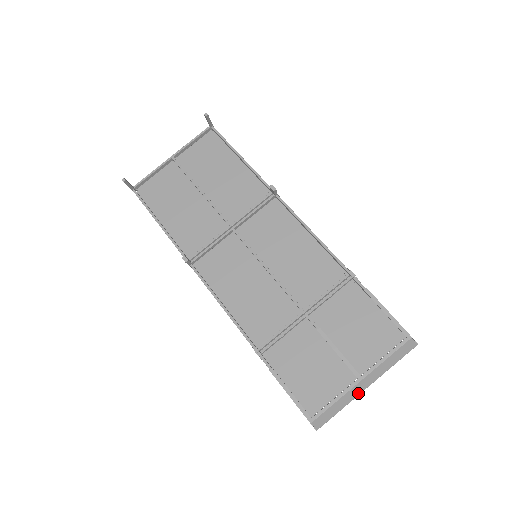
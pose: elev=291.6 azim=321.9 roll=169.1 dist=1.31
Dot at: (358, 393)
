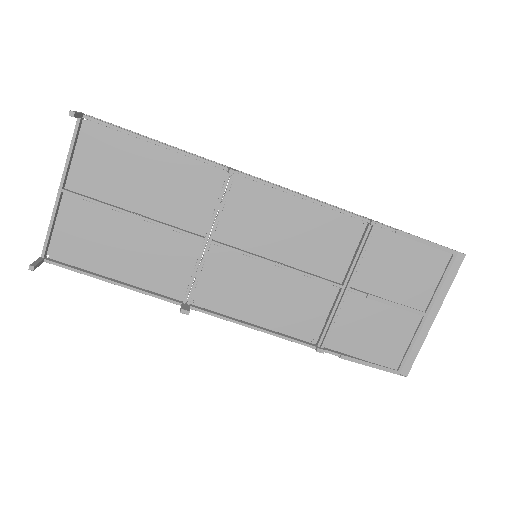
Dot at: (429, 327)
